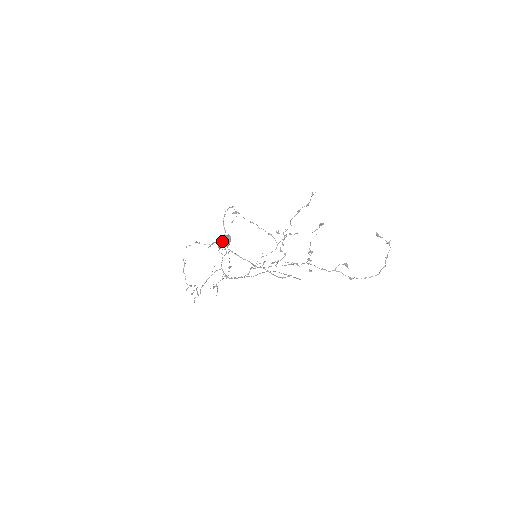
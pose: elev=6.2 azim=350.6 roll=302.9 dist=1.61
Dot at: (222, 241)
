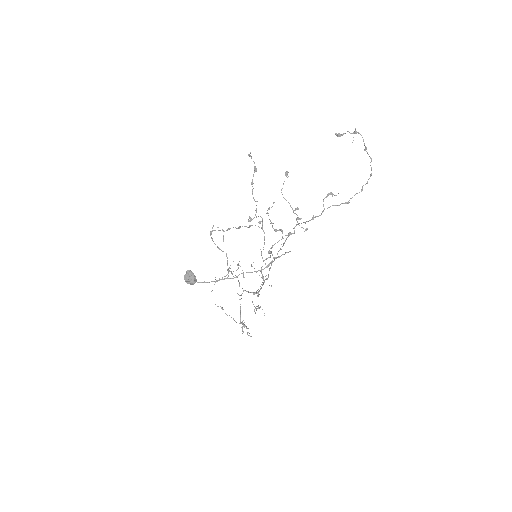
Dot at: (186, 282)
